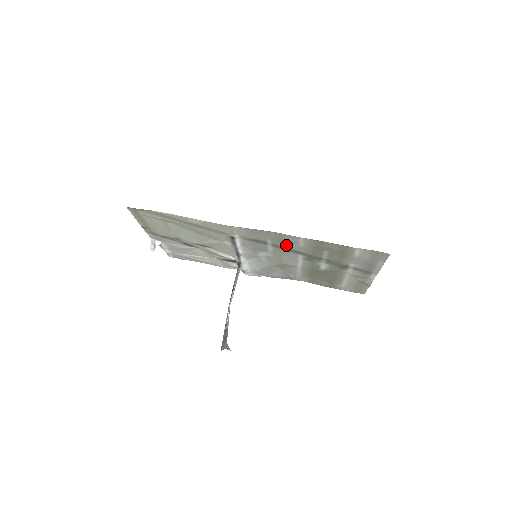
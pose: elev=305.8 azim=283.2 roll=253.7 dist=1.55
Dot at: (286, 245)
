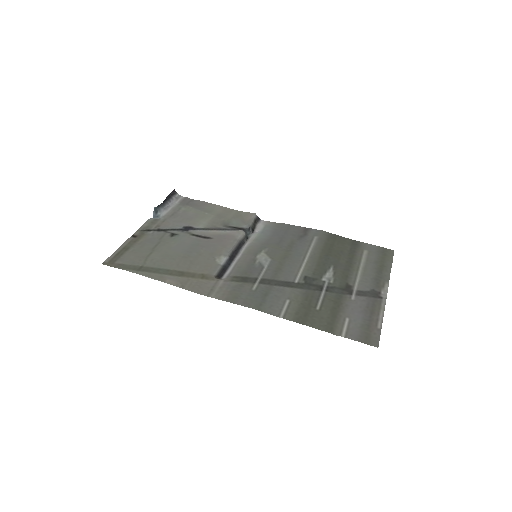
Dot at: (275, 290)
